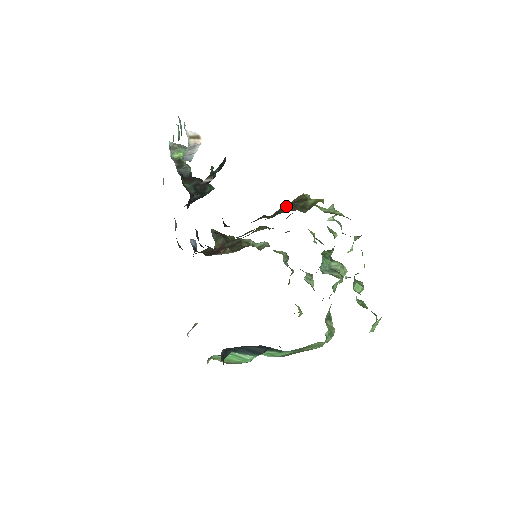
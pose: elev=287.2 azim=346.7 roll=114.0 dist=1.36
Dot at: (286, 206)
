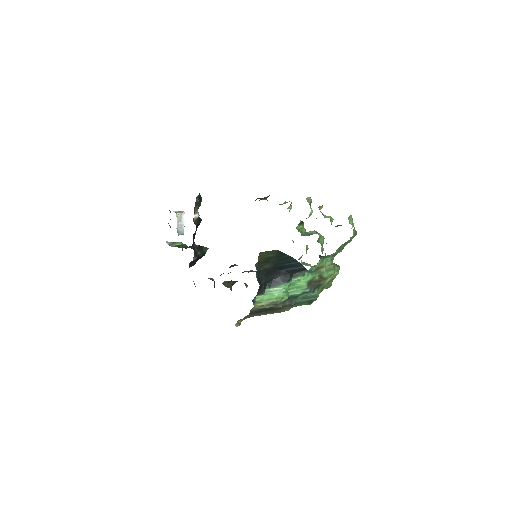
Dot at: occluded
